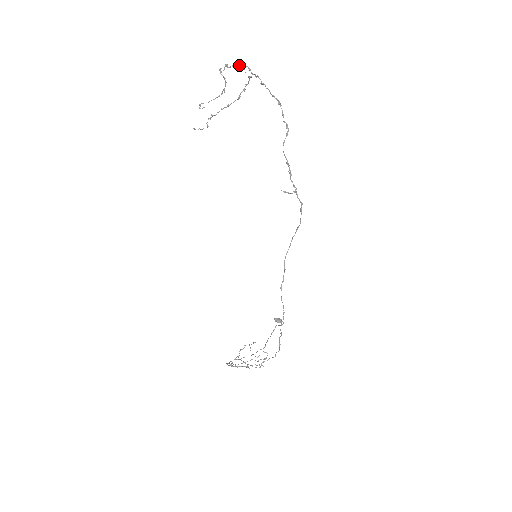
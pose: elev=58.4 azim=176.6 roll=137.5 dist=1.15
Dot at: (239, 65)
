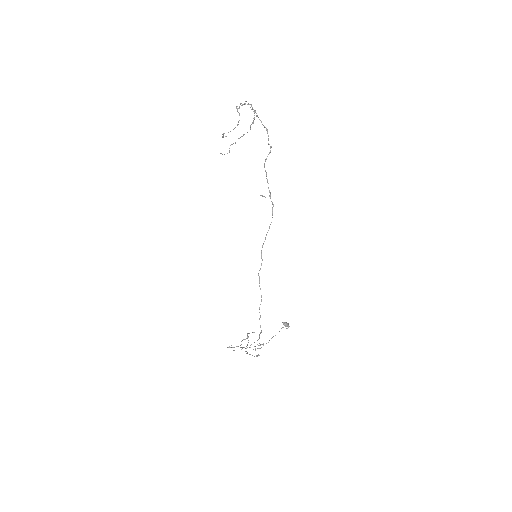
Dot at: (247, 104)
